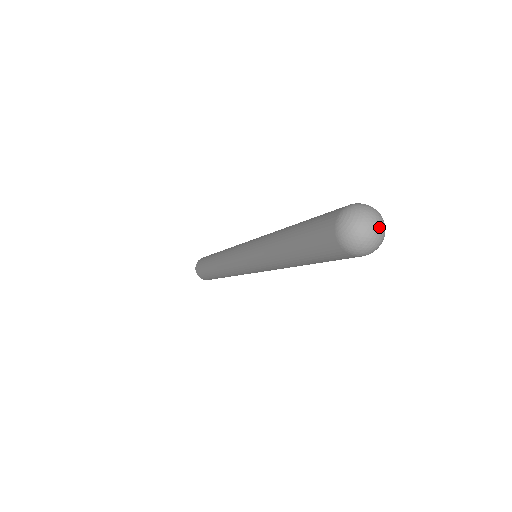
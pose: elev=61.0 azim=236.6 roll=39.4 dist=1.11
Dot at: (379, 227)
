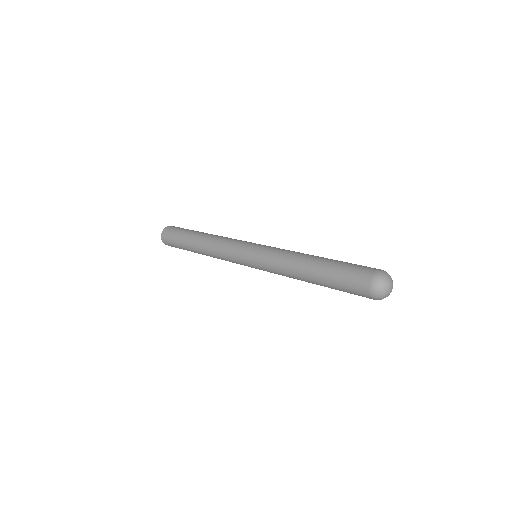
Dot at: (391, 290)
